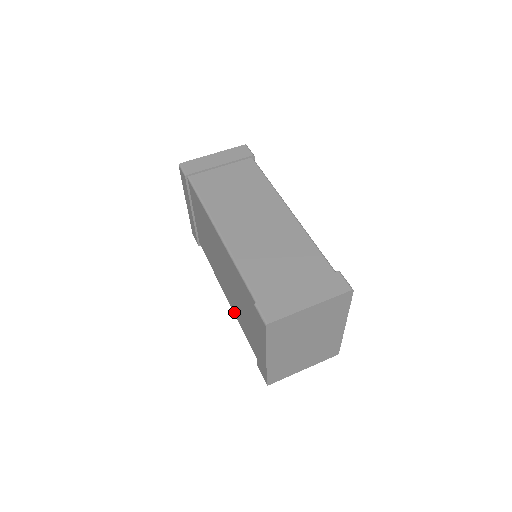
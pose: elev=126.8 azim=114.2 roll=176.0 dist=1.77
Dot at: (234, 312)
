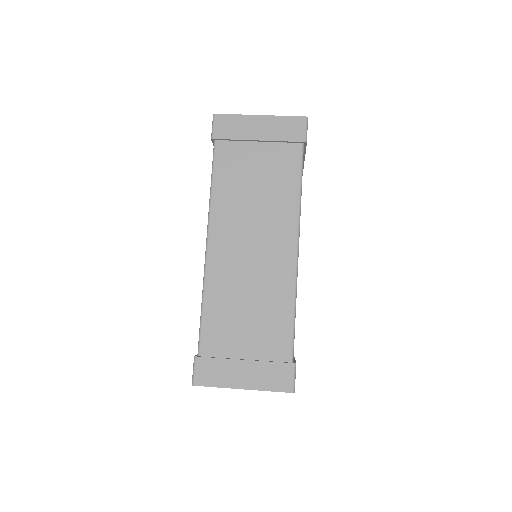
Dot at: occluded
